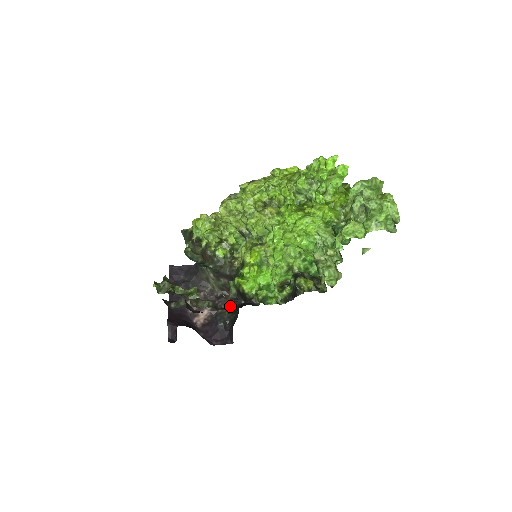
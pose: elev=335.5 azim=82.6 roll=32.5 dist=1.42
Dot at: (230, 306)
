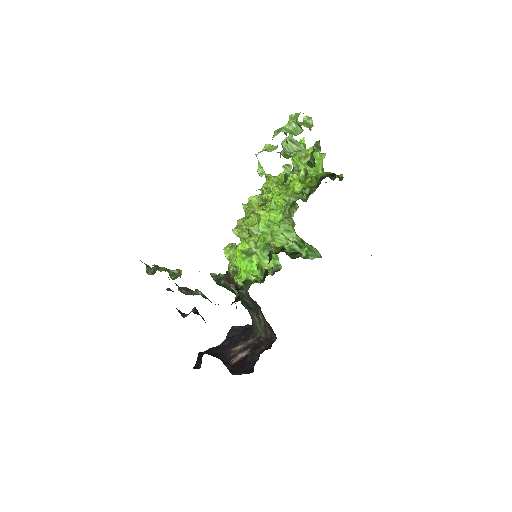
Dot at: occluded
